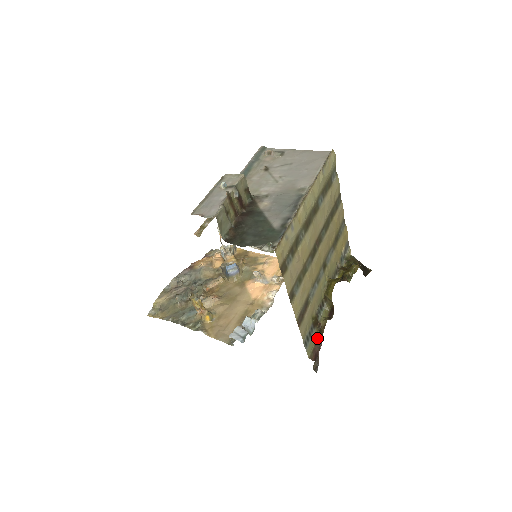
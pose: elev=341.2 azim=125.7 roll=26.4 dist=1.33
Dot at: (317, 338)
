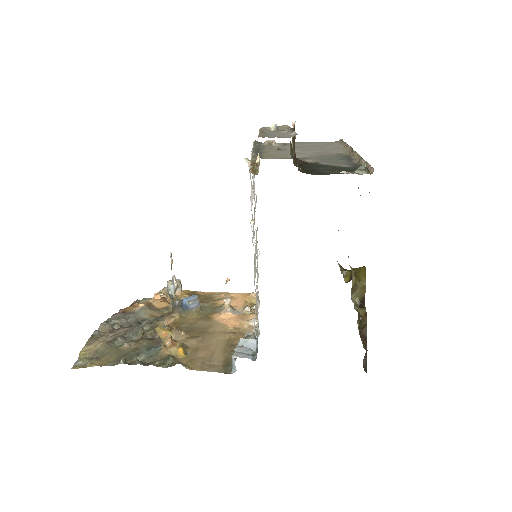
Dot at: (359, 331)
